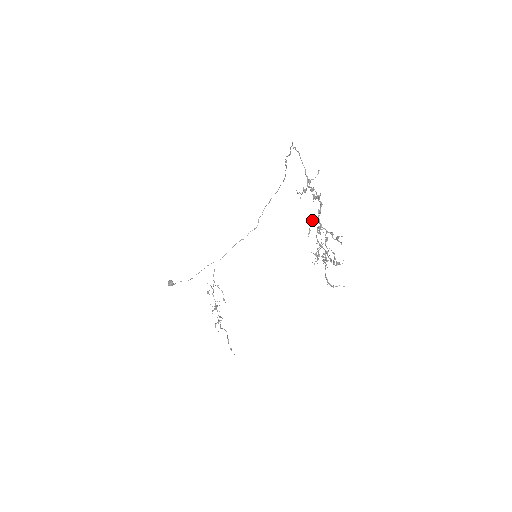
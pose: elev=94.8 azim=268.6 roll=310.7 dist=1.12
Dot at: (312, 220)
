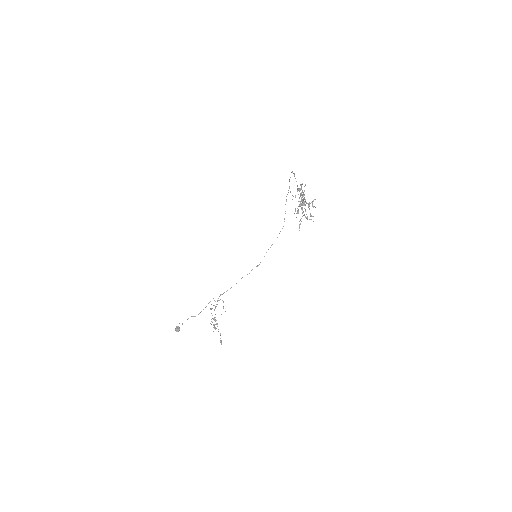
Dot at: occluded
